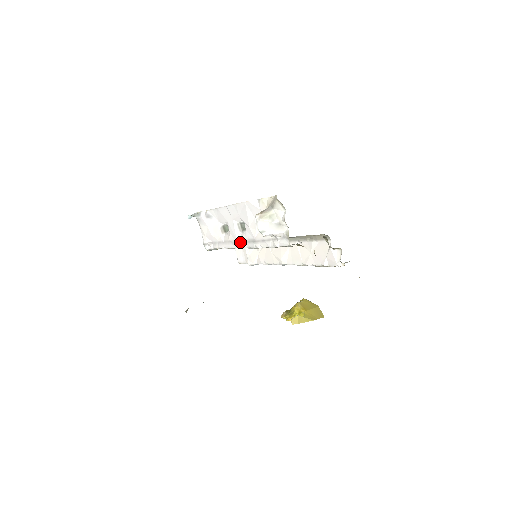
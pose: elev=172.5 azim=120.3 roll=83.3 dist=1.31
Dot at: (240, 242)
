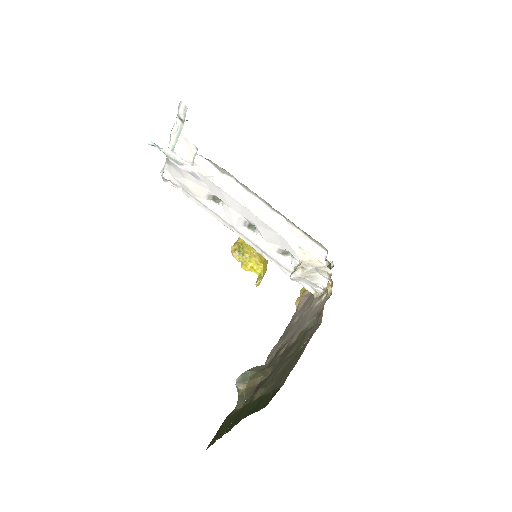
Dot at: (239, 233)
